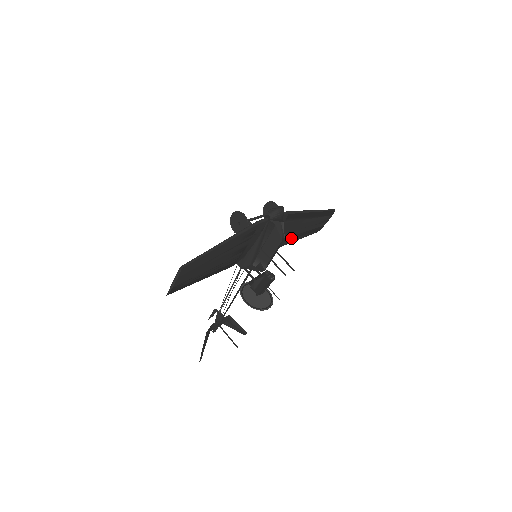
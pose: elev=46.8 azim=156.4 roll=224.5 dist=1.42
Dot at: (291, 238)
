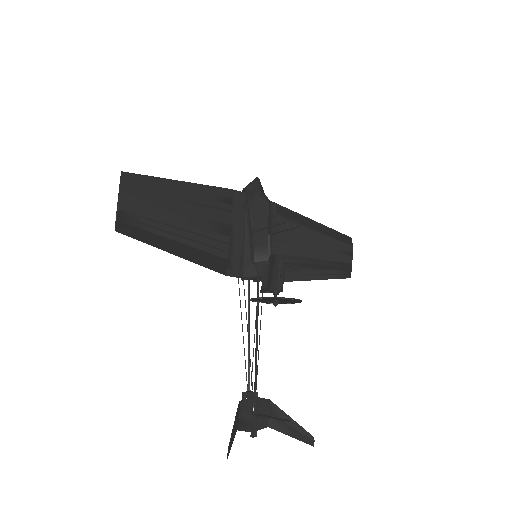
Dot at: (308, 265)
